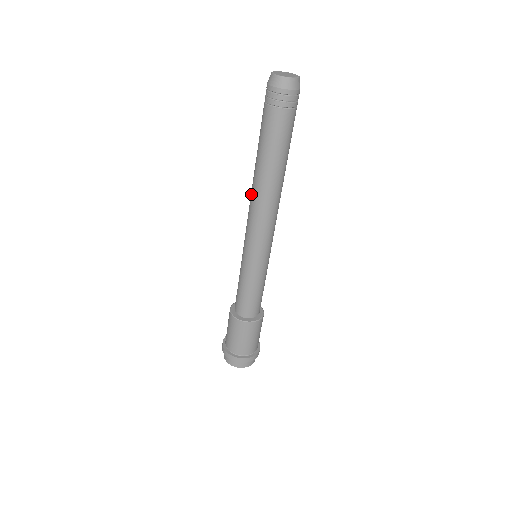
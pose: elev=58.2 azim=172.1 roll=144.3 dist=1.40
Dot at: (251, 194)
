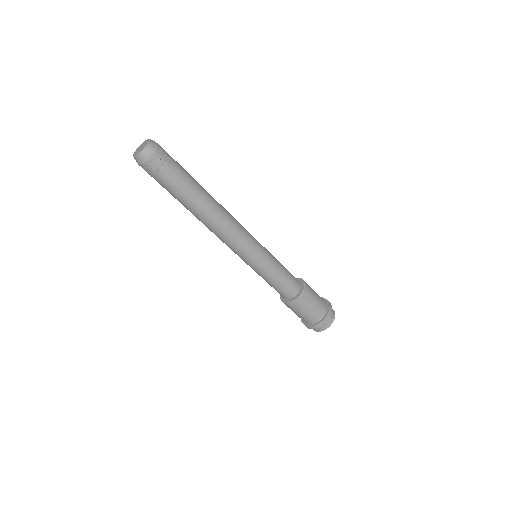
Dot at: occluded
